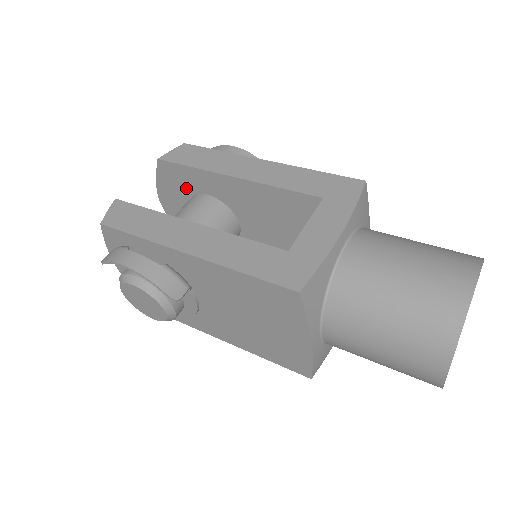
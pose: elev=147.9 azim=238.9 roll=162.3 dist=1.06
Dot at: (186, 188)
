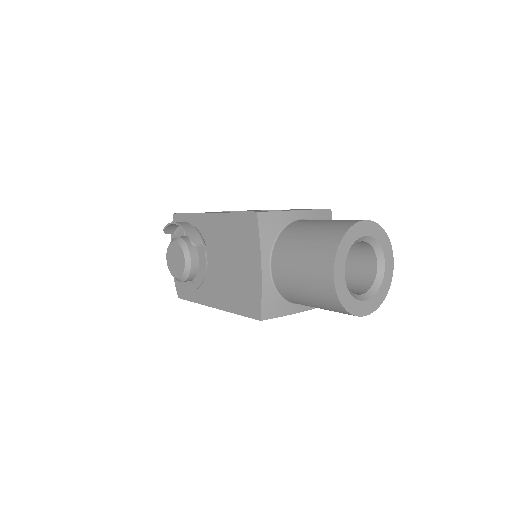
Dot at: occluded
